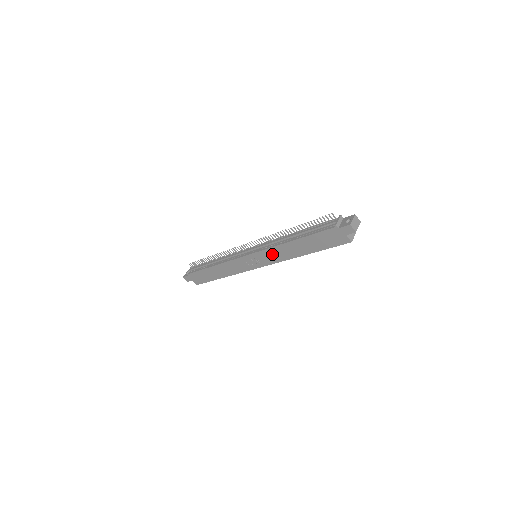
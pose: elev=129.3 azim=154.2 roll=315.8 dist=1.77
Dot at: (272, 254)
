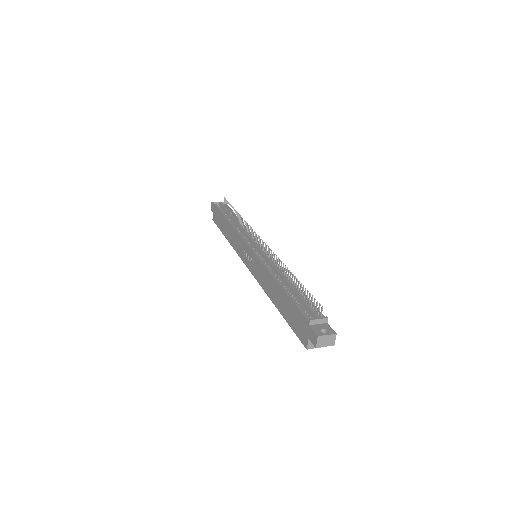
Dot at: (261, 271)
